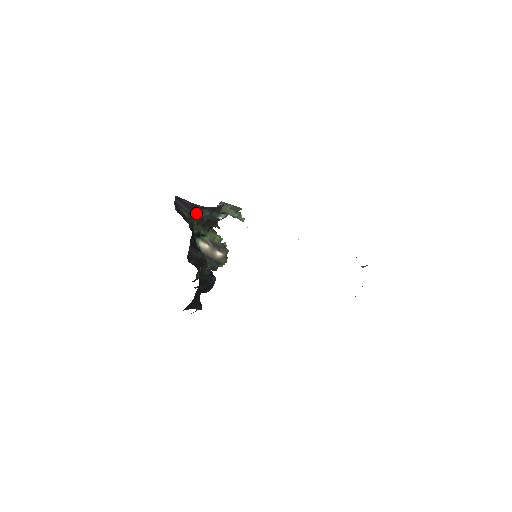
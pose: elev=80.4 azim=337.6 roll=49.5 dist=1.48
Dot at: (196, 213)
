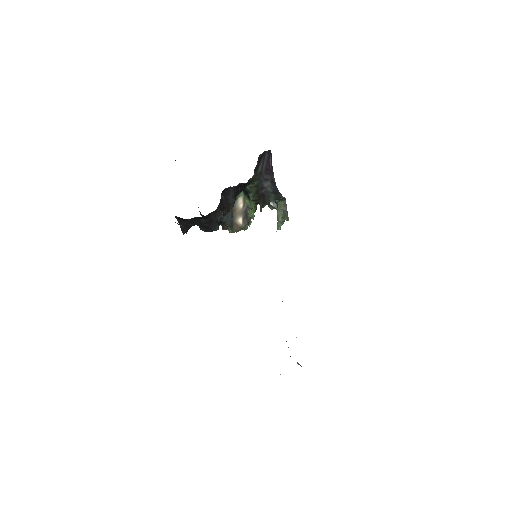
Dot at: (265, 178)
